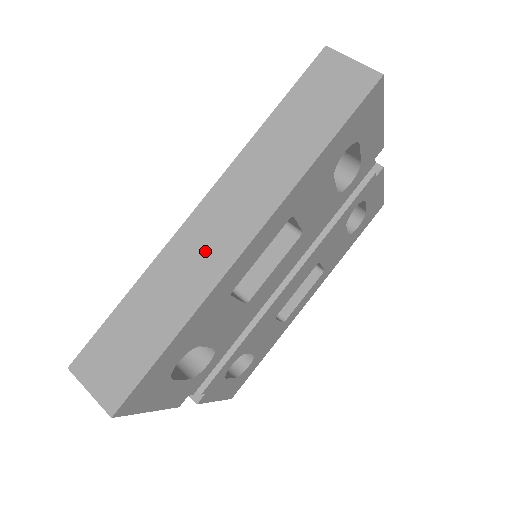
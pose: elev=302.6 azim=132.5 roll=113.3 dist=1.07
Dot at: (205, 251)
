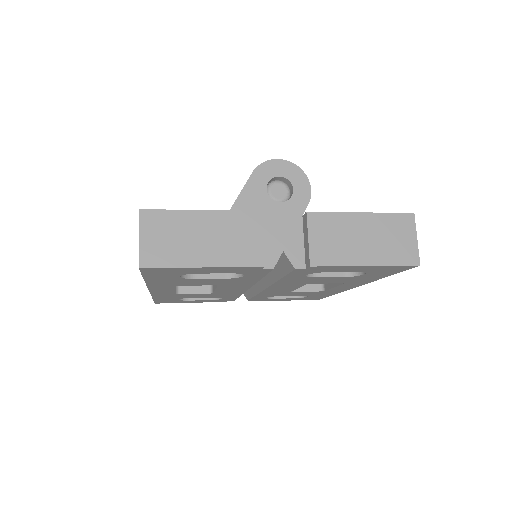
Dot at: occluded
